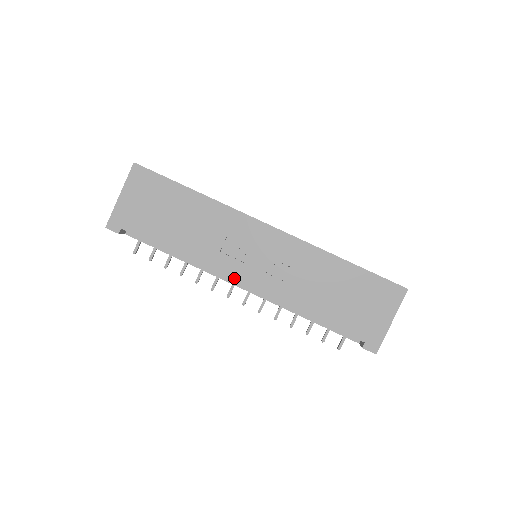
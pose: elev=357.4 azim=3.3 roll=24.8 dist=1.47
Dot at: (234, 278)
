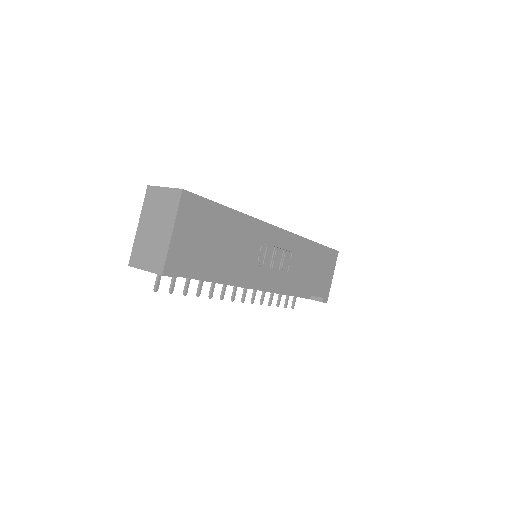
Dot at: (262, 284)
